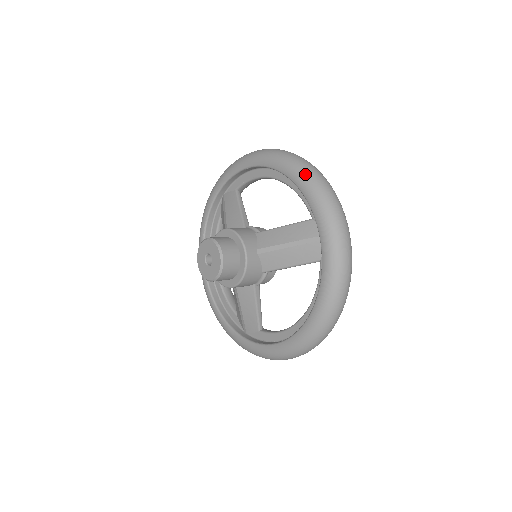
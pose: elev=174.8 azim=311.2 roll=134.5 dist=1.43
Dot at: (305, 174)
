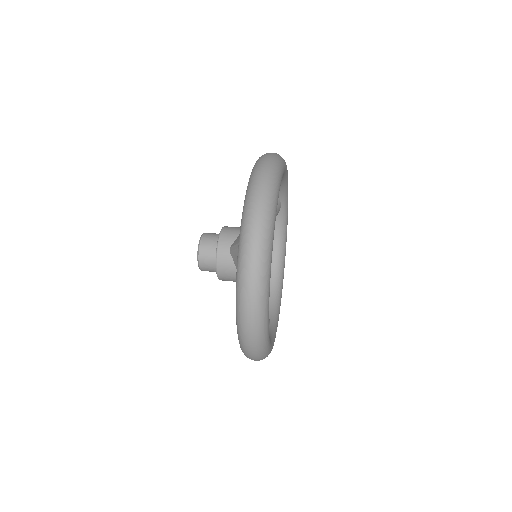
Dot at: (251, 176)
